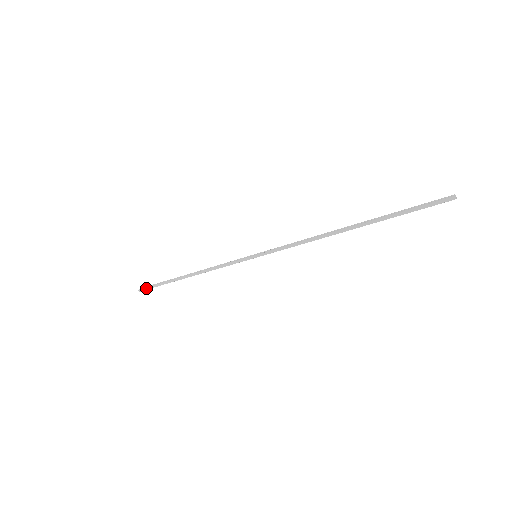
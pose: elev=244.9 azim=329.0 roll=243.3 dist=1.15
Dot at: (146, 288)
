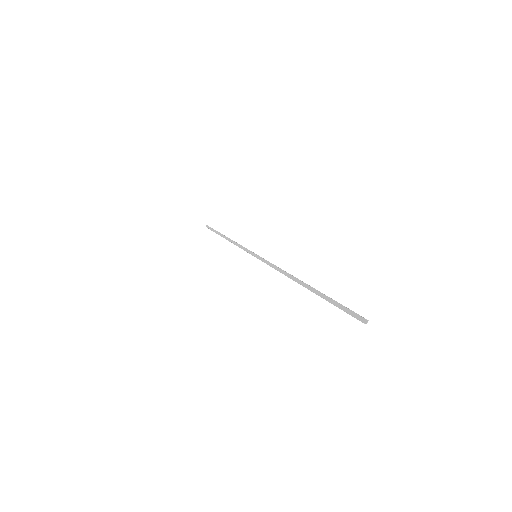
Dot at: (209, 227)
